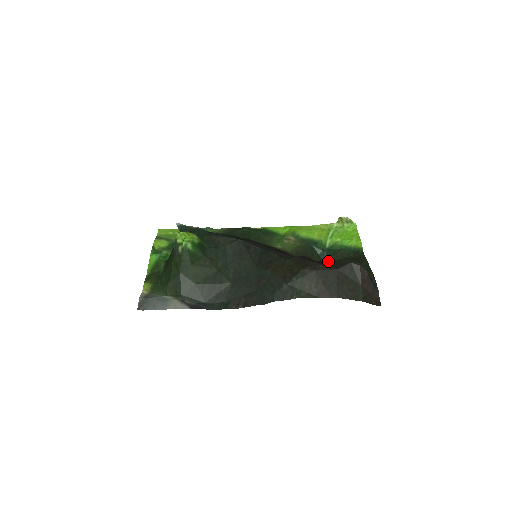
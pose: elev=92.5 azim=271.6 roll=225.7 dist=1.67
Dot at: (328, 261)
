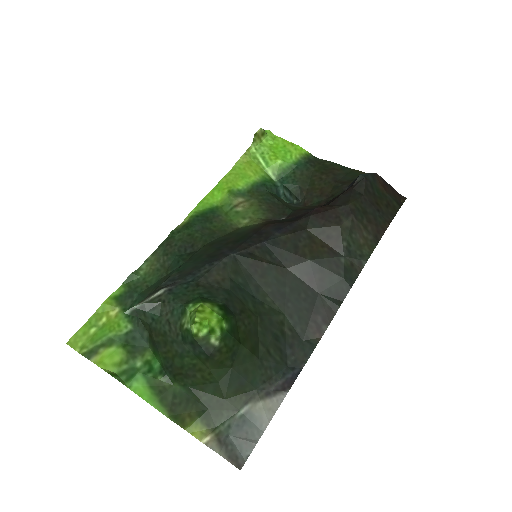
Dot at: (303, 194)
